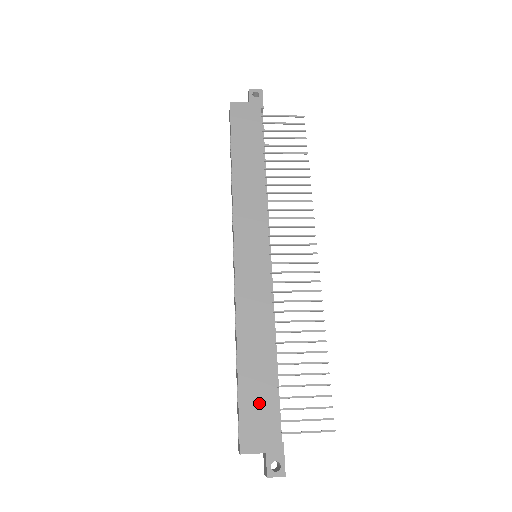
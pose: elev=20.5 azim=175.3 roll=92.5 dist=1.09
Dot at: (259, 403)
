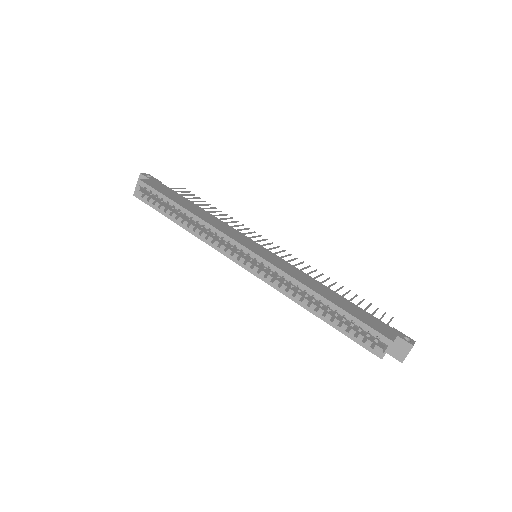
Dot at: (363, 315)
